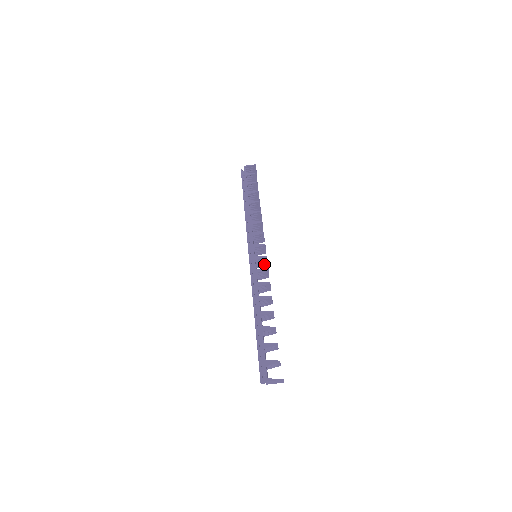
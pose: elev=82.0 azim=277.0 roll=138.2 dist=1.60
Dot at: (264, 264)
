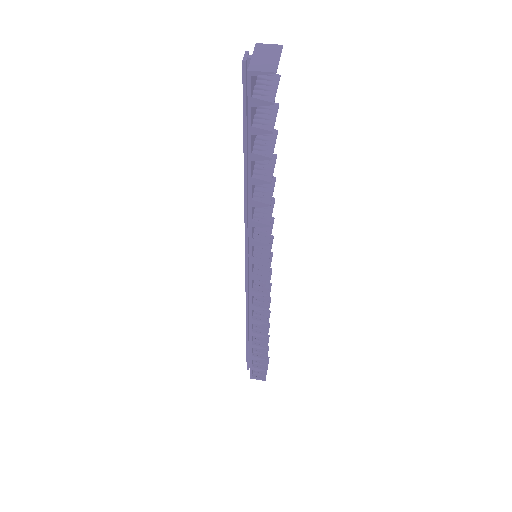
Dot at: (264, 256)
